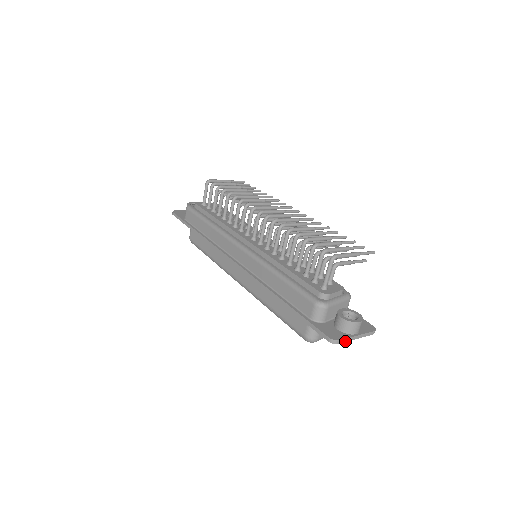
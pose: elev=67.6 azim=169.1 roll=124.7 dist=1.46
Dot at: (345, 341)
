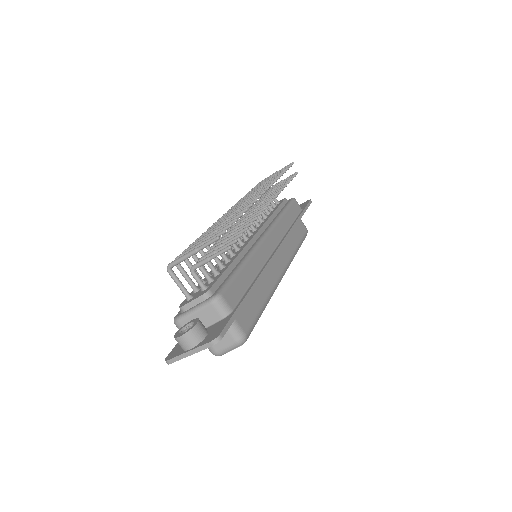
Dot at: (177, 360)
